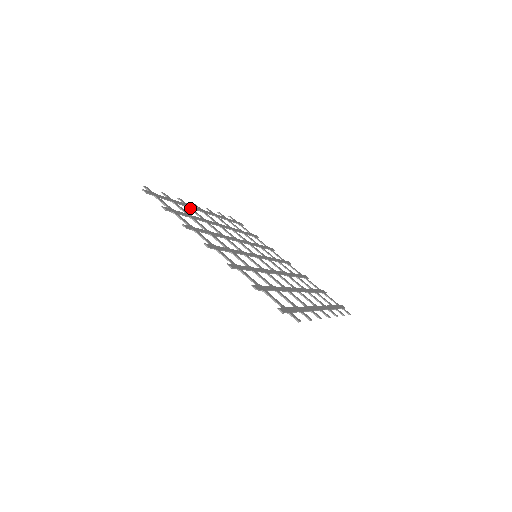
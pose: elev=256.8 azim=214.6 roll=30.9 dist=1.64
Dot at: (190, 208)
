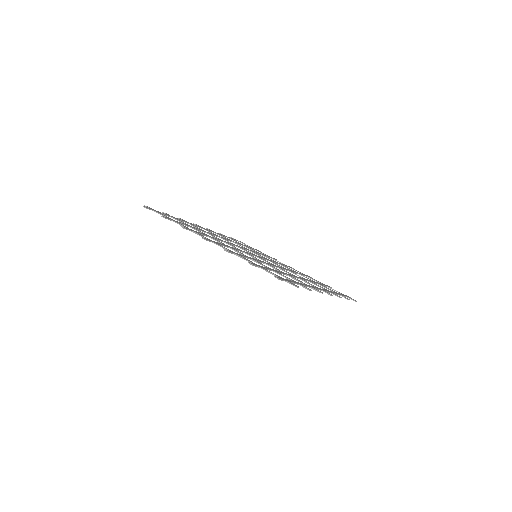
Dot at: (190, 224)
